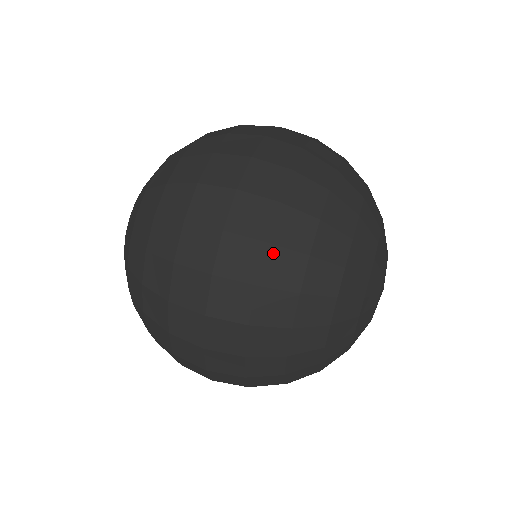
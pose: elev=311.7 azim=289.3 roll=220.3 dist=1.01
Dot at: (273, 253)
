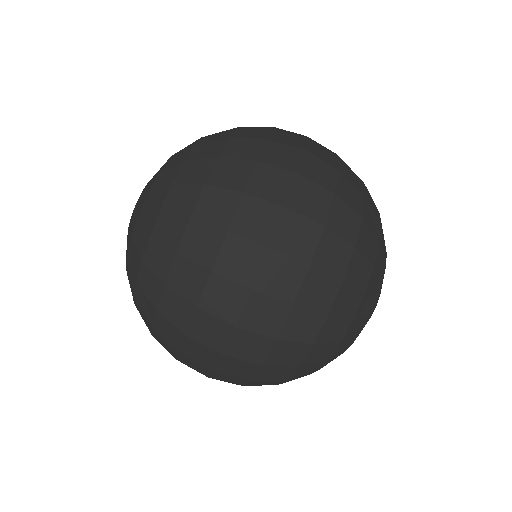
Dot at: (297, 313)
